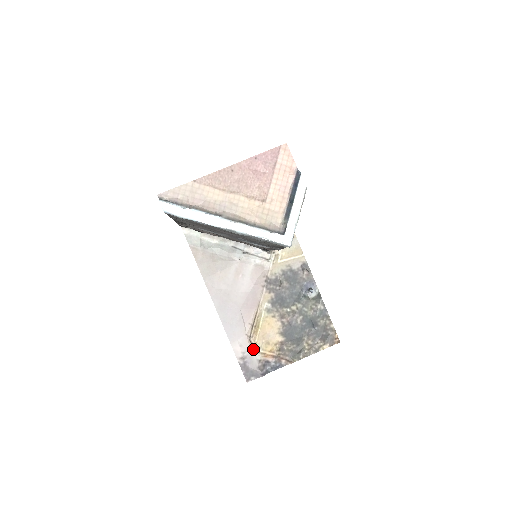
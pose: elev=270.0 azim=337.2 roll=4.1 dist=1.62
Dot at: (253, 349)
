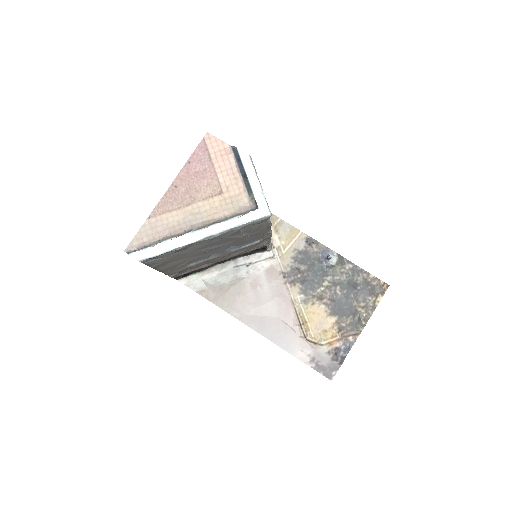
Dot at: (315, 346)
